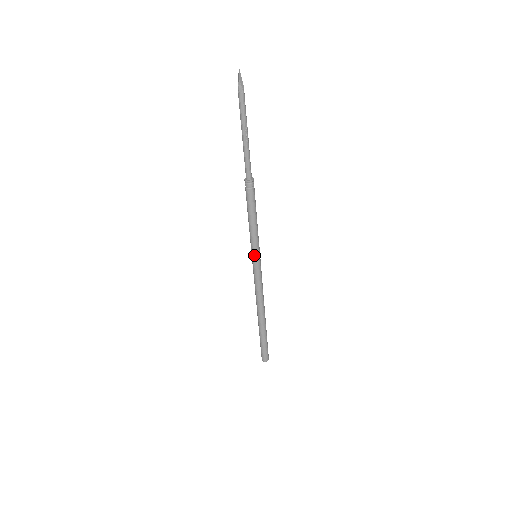
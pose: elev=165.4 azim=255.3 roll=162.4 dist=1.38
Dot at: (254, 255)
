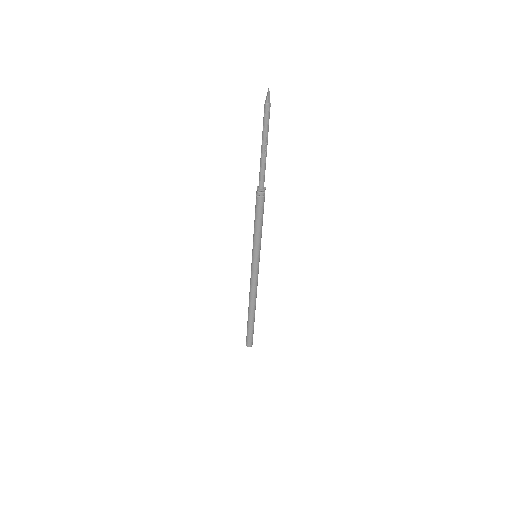
Dot at: (255, 255)
